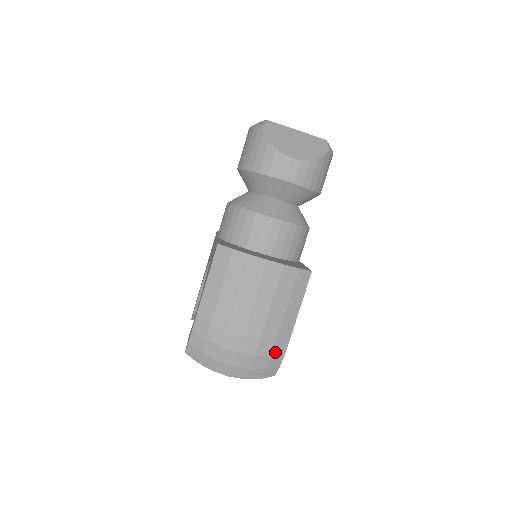
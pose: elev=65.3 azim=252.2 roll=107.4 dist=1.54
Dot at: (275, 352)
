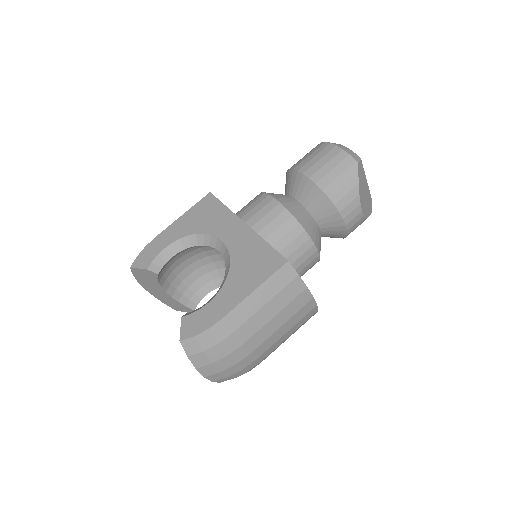
Dot at: occluded
